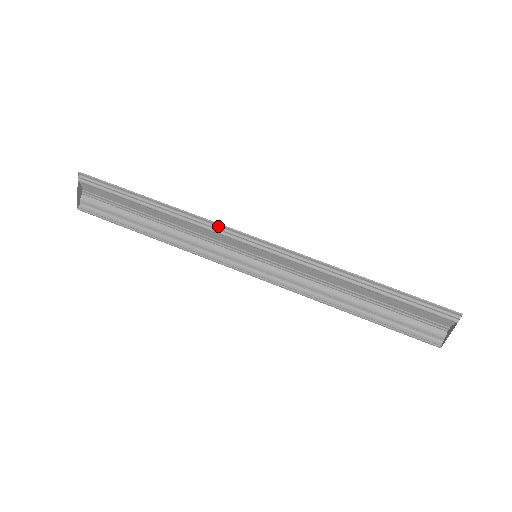
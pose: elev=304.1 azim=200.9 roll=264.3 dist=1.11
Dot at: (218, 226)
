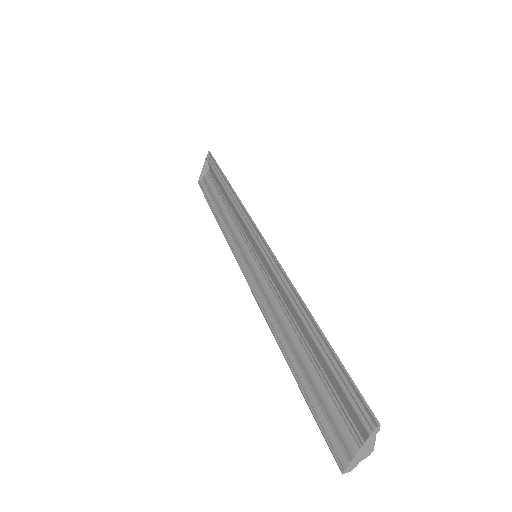
Dot at: (246, 214)
